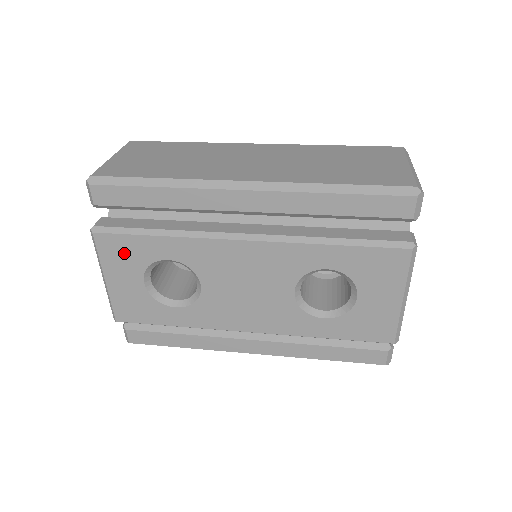
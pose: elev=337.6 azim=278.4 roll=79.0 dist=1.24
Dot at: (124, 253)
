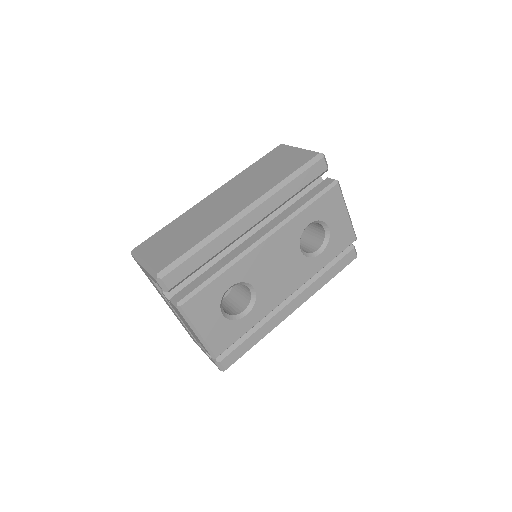
Dot at: (204, 304)
